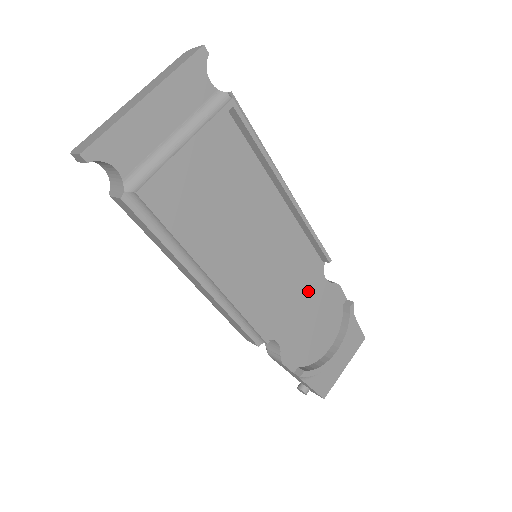
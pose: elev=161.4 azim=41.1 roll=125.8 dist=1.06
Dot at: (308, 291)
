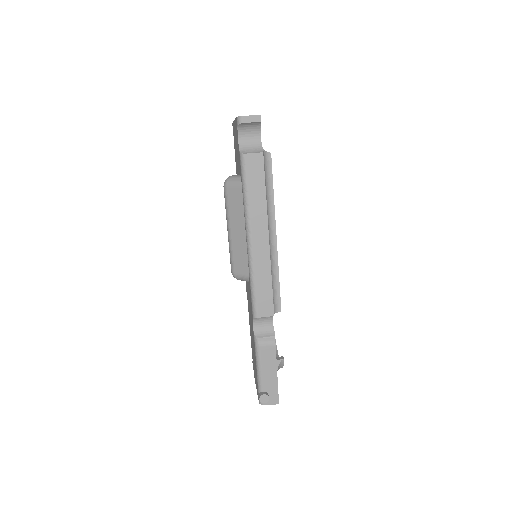
Dot at: occluded
